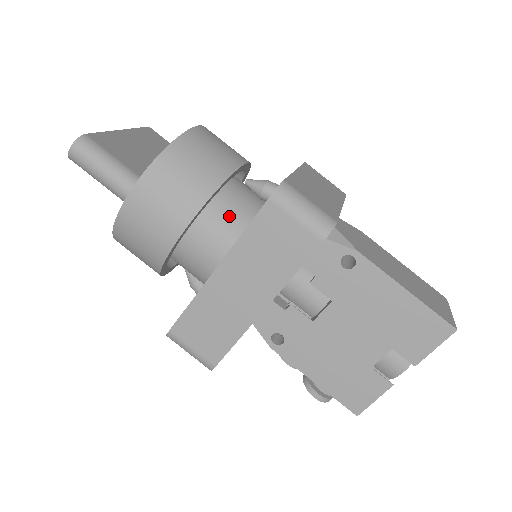
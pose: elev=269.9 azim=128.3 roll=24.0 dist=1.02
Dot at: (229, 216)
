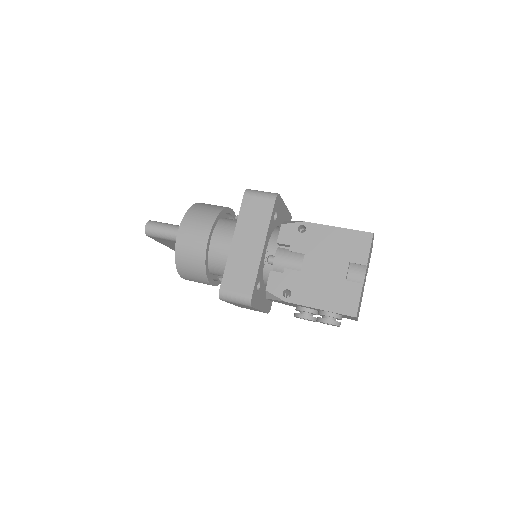
Dot at: (231, 225)
